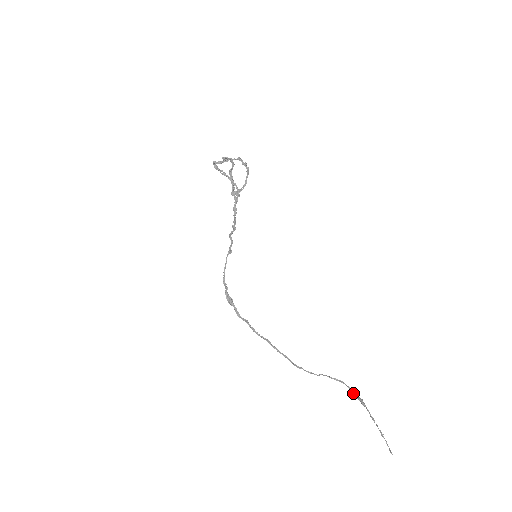
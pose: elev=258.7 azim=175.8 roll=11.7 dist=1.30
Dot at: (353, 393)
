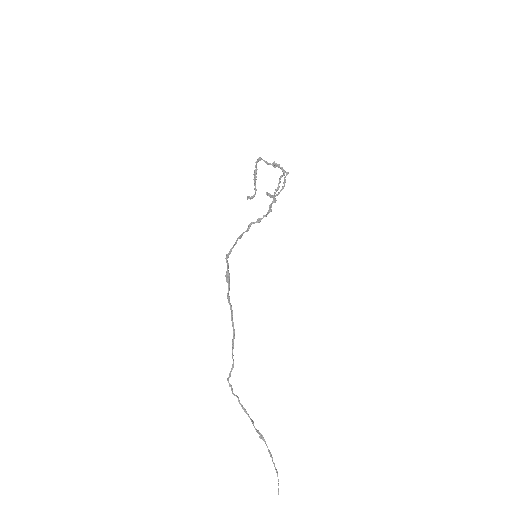
Dot at: occluded
